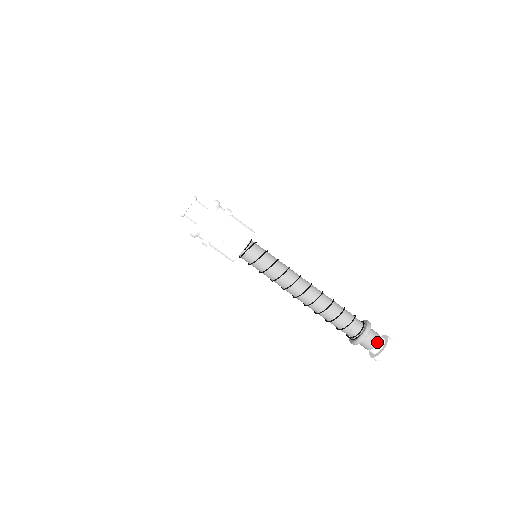
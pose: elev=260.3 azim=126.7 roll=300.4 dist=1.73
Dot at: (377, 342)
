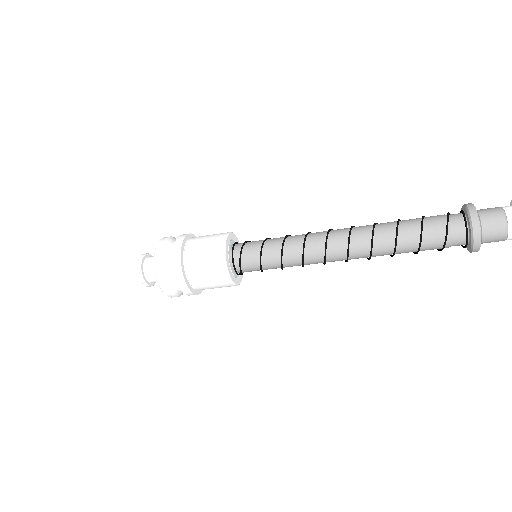
Dot at: (505, 239)
